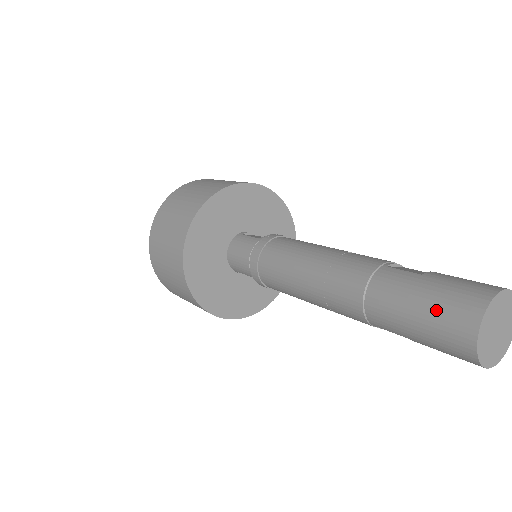
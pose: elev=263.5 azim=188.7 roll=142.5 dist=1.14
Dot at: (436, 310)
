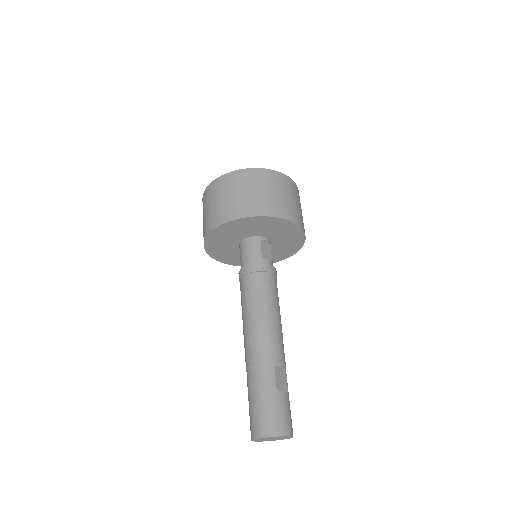
Dot at: (260, 413)
